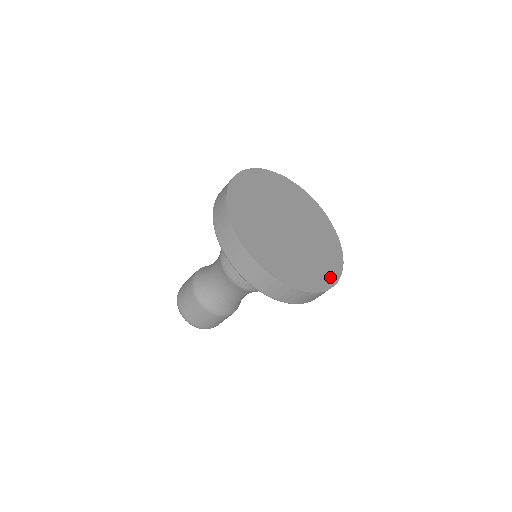
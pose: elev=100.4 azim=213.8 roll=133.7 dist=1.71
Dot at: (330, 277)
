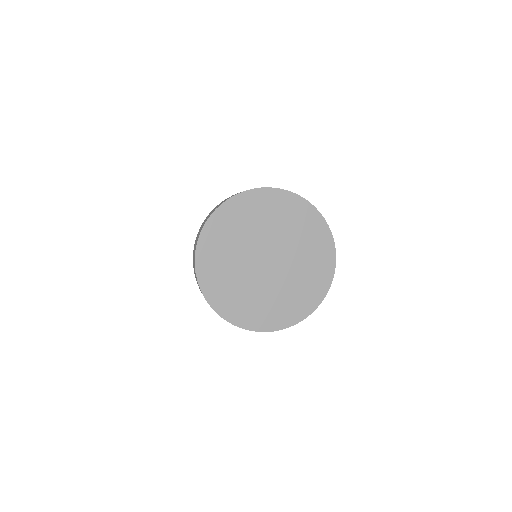
Dot at: (278, 322)
